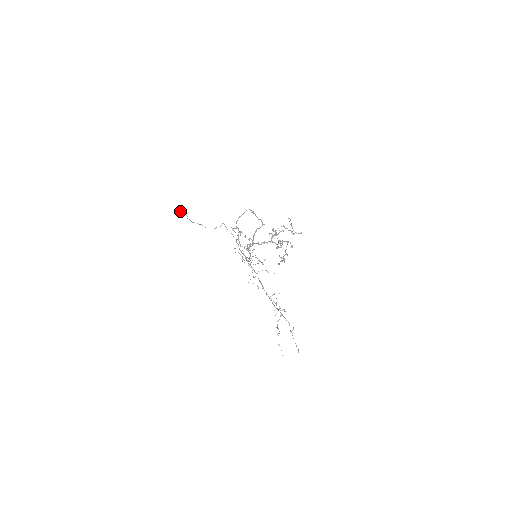
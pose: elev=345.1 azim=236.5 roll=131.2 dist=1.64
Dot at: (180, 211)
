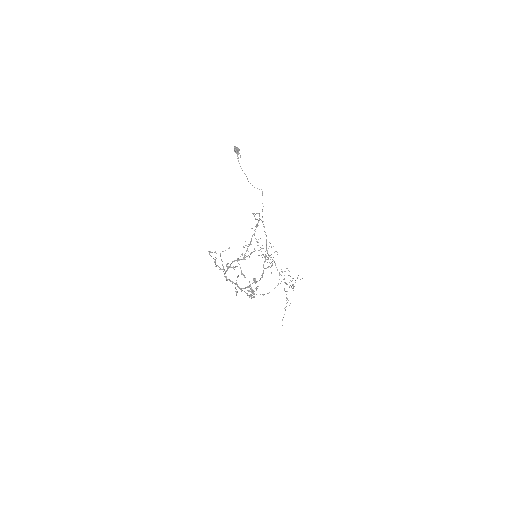
Dot at: (234, 149)
